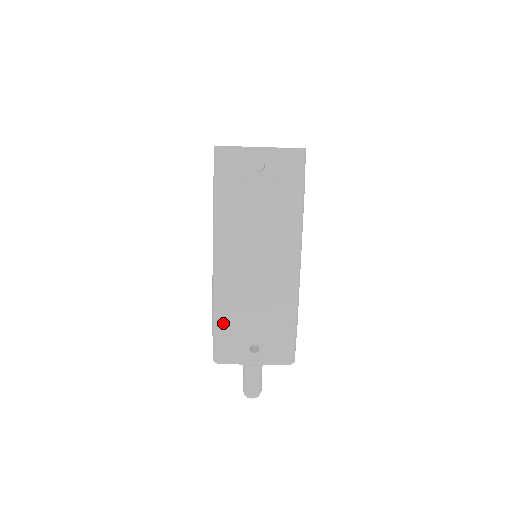
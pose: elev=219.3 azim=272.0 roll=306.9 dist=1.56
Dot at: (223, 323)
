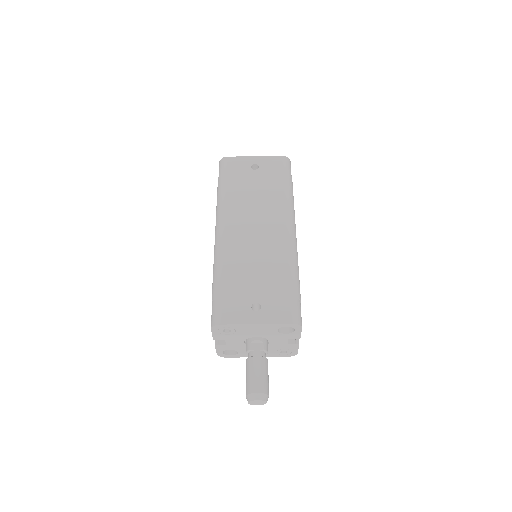
Dot at: (223, 282)
